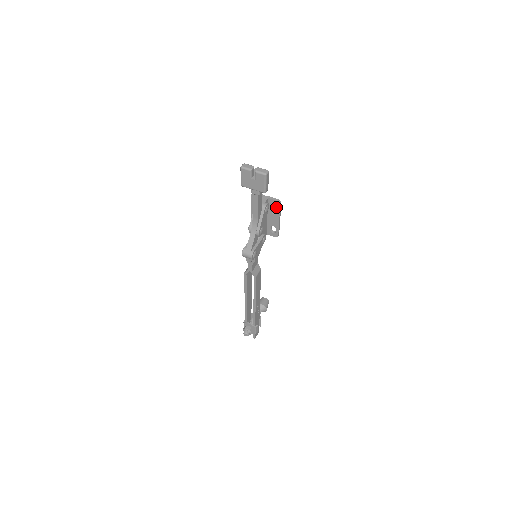
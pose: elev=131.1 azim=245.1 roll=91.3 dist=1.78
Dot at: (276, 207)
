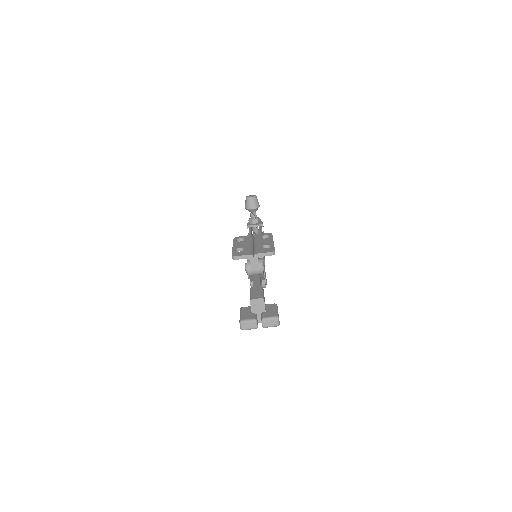
Dot at: occluded
